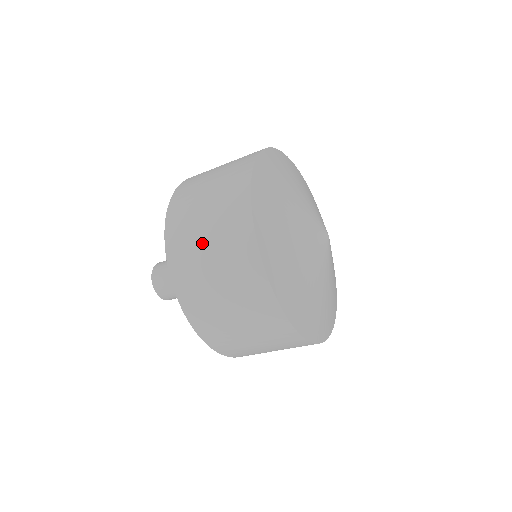
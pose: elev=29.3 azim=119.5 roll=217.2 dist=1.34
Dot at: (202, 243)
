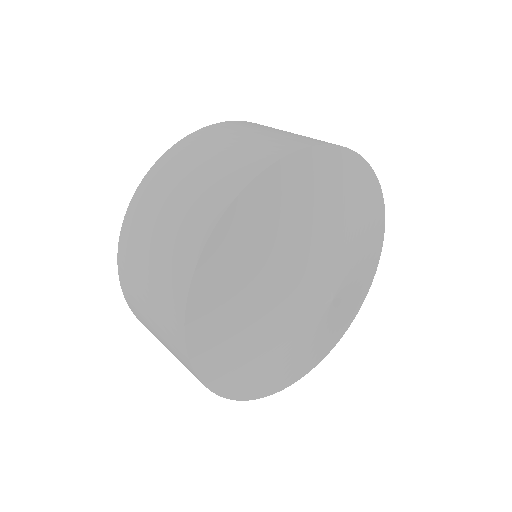
Dot at: (150, 324)
